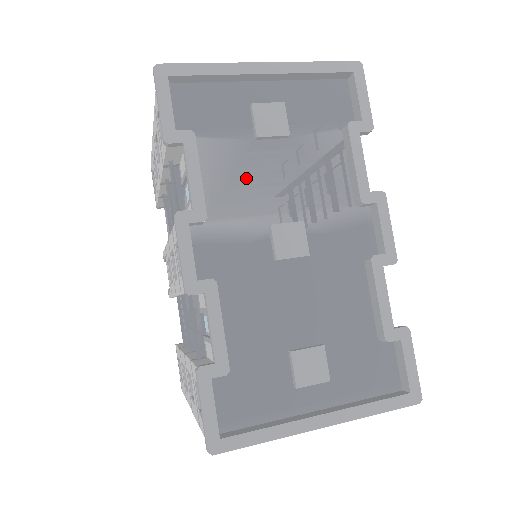
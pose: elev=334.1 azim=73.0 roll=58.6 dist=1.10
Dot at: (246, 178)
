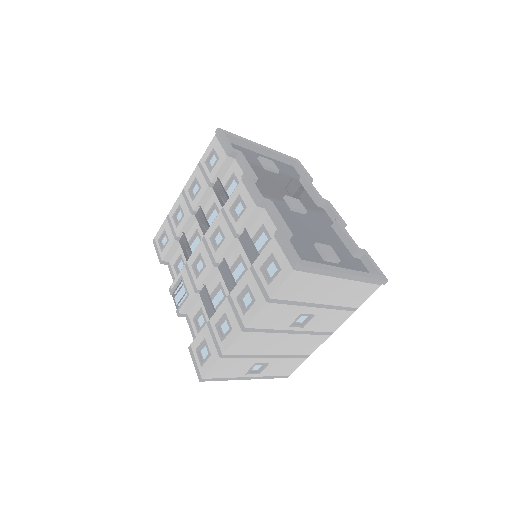
Dot at: (266, 179)
